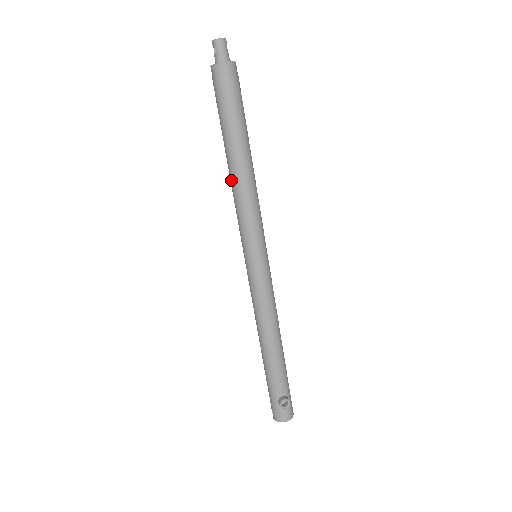
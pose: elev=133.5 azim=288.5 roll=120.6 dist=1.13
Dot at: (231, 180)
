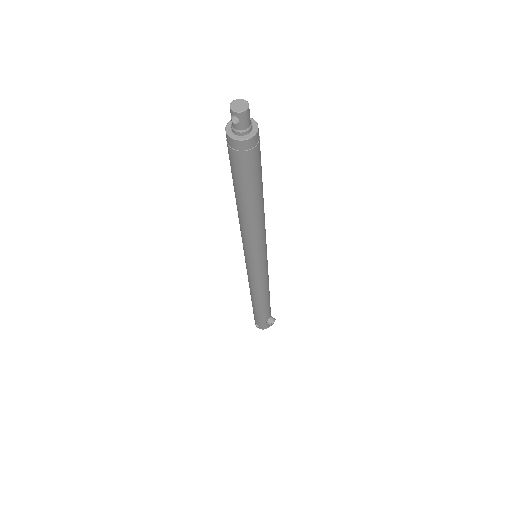
Dot at: (244, 222)
